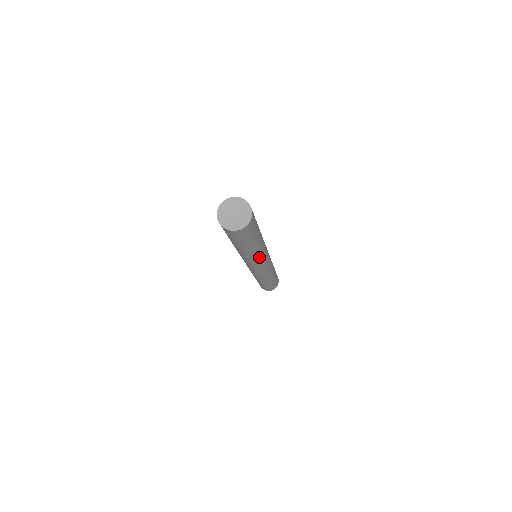
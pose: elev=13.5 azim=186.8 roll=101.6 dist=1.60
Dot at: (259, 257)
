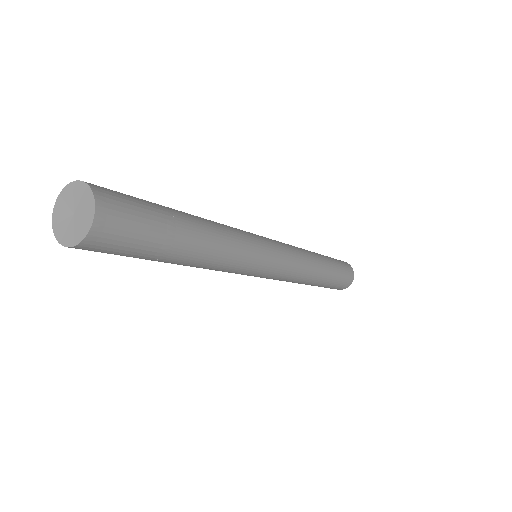
Dot at: (239, 248)
